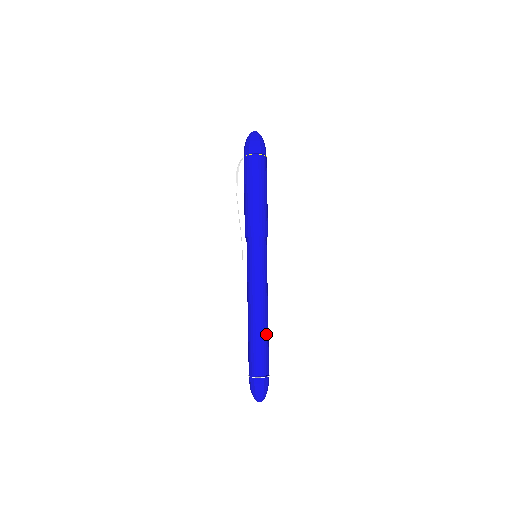
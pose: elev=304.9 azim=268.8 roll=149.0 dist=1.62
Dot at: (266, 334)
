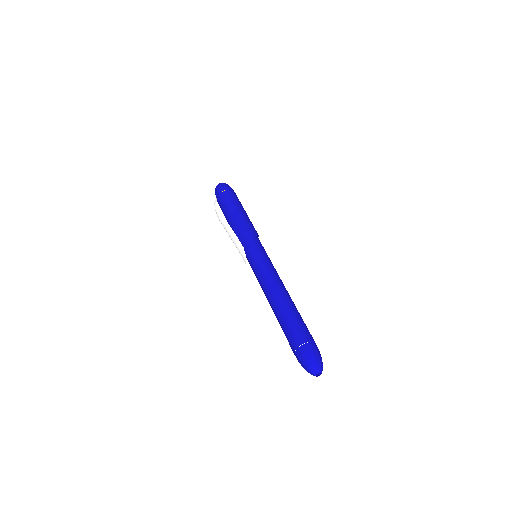
Dot at: occluded
